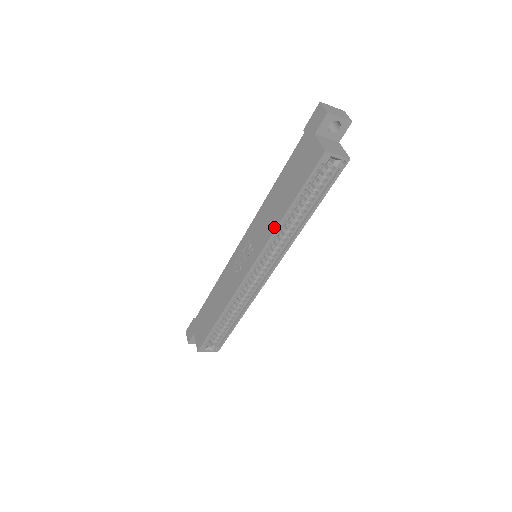
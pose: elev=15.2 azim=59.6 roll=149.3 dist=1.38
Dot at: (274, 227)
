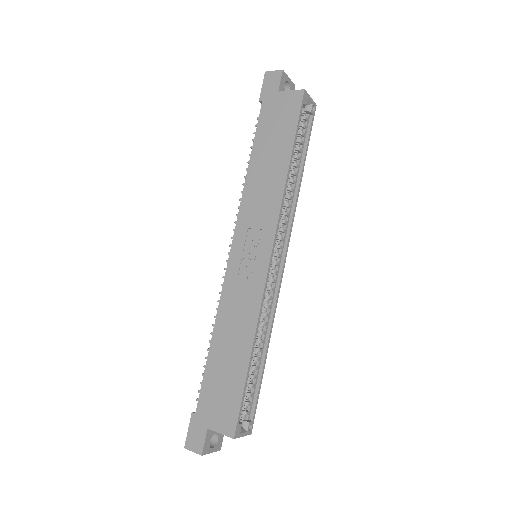
Dot at: (281, 188)
